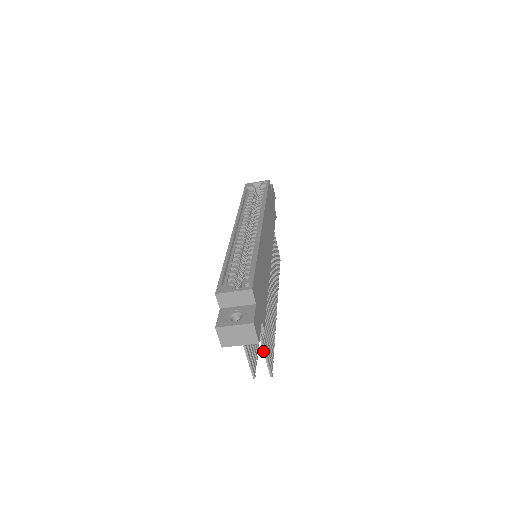
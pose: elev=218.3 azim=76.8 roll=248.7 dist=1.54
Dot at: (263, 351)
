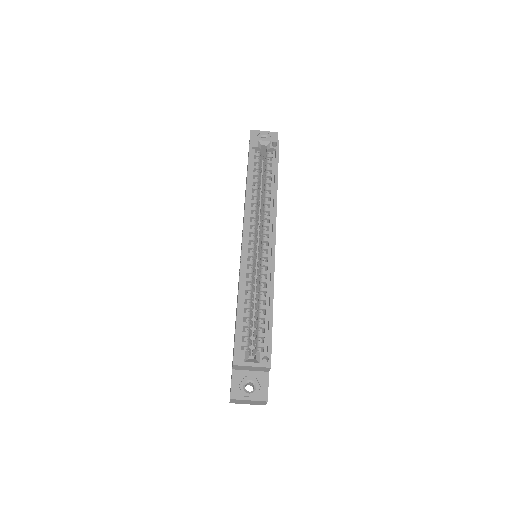
Dot at: occluded
